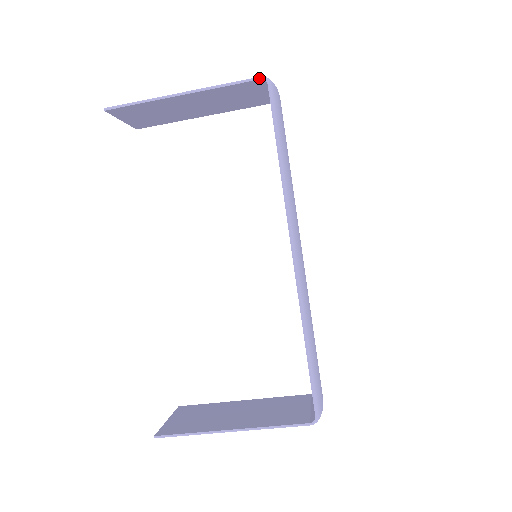
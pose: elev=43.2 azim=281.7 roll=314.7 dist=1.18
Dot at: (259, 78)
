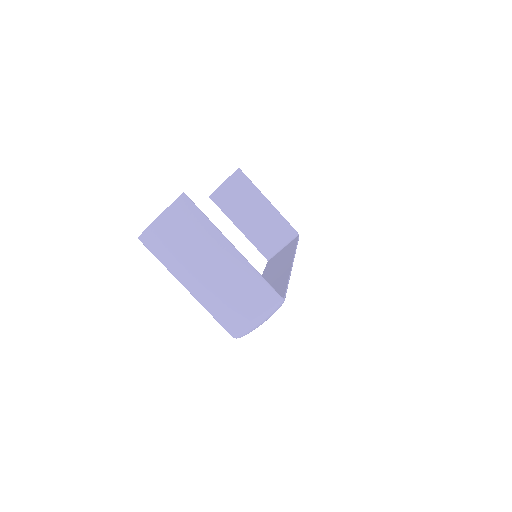
Dot at: occluded
